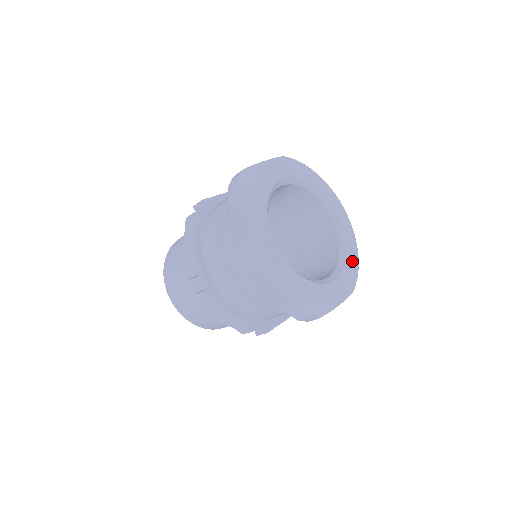
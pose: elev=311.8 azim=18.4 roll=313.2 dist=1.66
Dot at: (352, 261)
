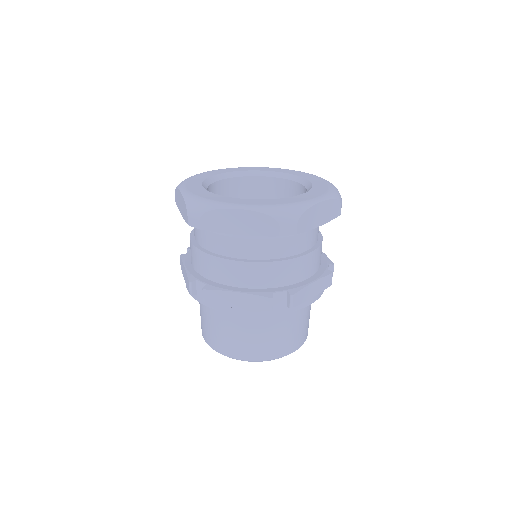
Dot at: (291, 201)
